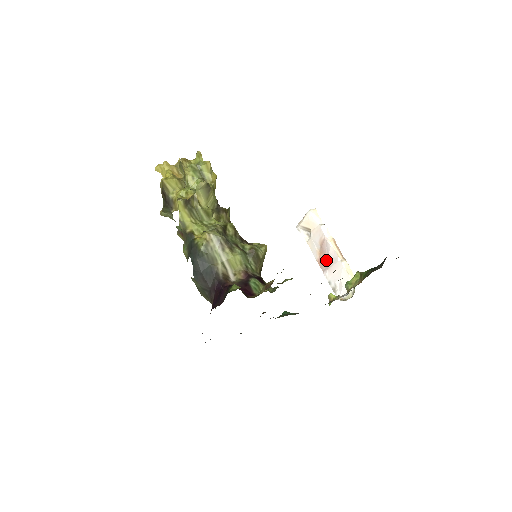
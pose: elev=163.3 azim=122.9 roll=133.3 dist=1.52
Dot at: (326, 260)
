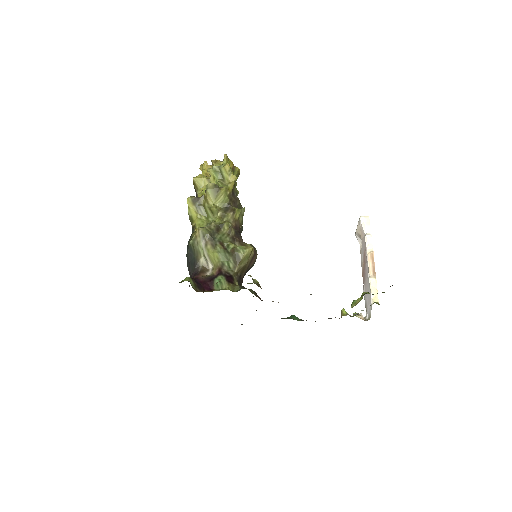
Dot at: (365, 273)
